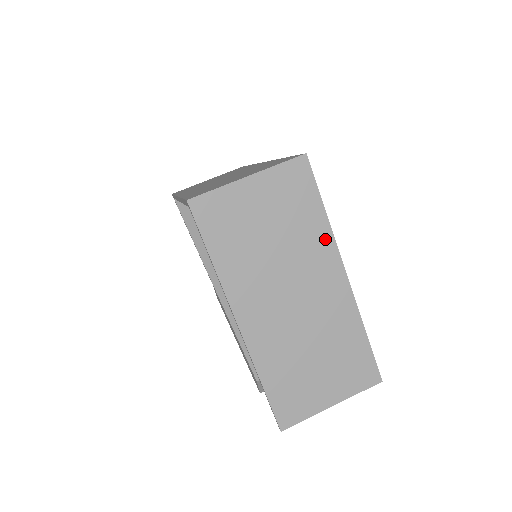
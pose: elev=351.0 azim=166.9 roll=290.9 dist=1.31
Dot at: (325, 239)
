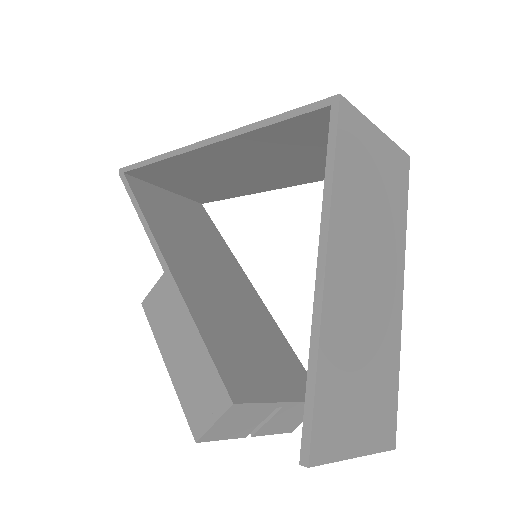
Dot at: (401, 243)
